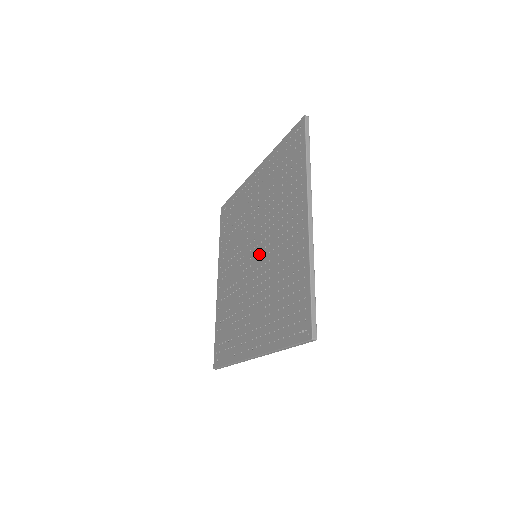
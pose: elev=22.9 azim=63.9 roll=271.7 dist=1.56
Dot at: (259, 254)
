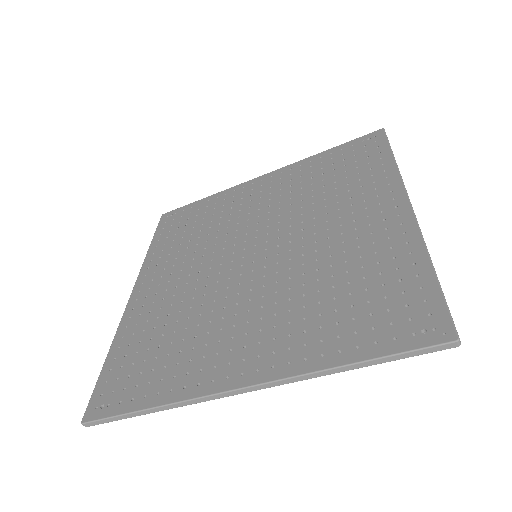
Dot at: (271, 250)
